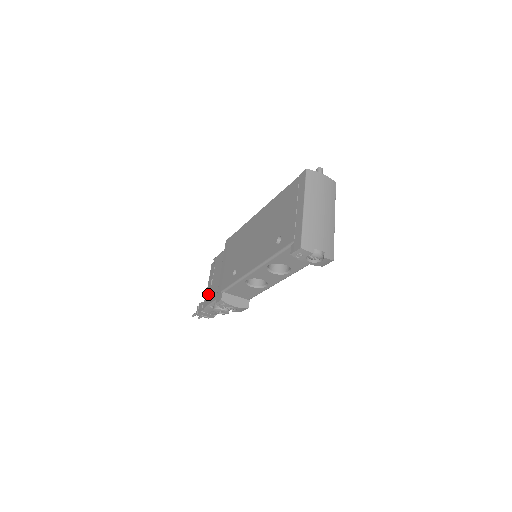
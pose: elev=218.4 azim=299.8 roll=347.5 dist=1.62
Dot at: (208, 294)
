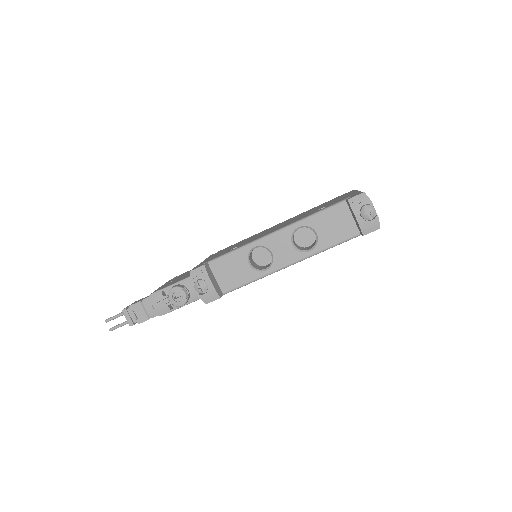
Dot at: occluded
